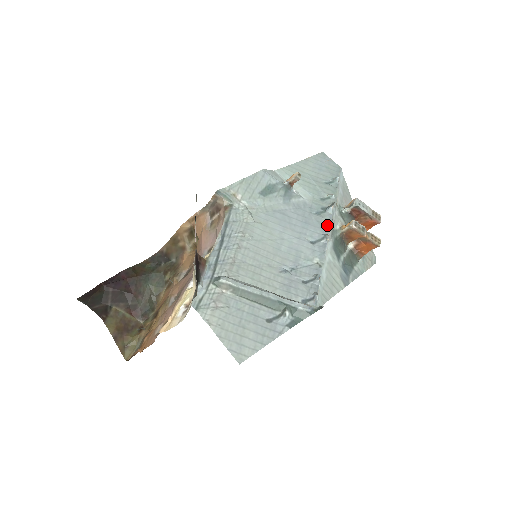
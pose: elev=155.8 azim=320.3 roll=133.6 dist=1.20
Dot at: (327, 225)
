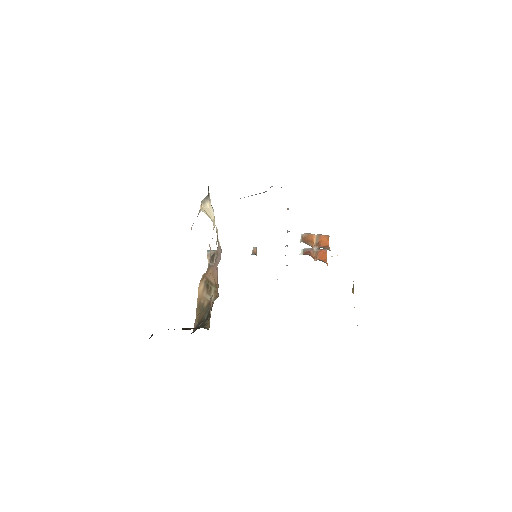
Dot at: occluded
